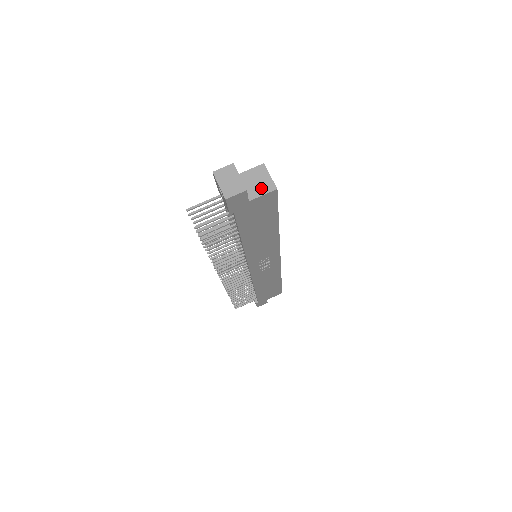
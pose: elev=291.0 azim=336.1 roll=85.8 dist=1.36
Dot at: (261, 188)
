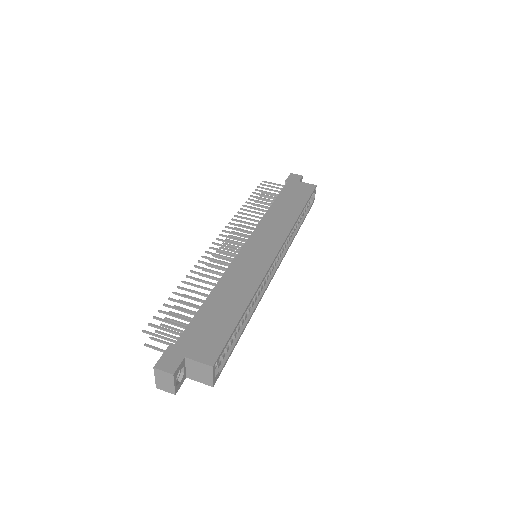
Dot at: (200, 378)
